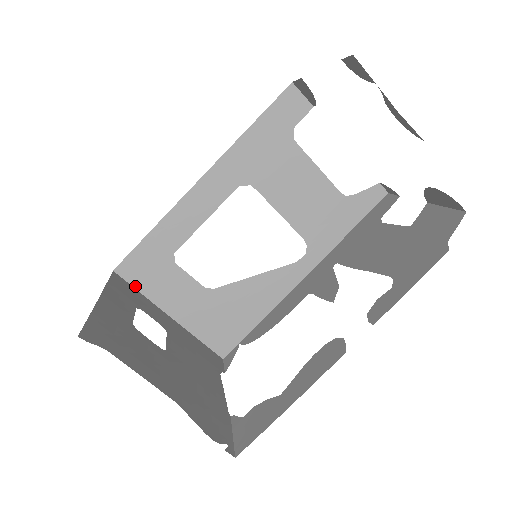
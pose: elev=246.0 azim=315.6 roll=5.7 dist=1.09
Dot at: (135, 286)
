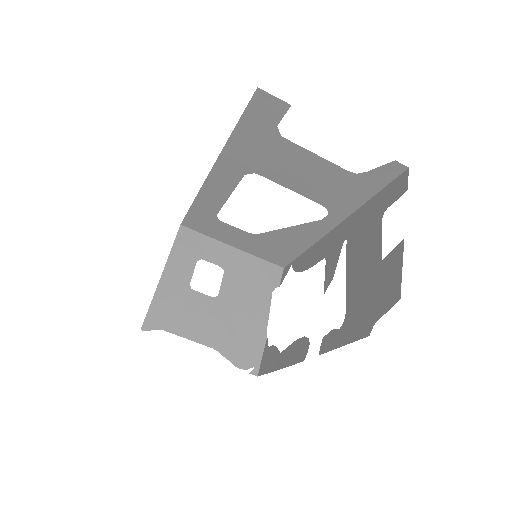
Dot at: (200, 232)
